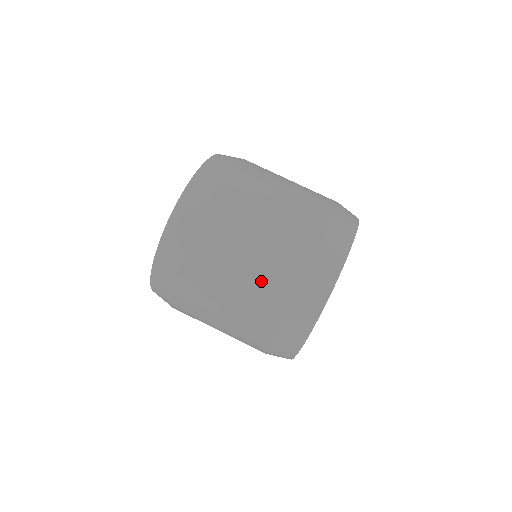
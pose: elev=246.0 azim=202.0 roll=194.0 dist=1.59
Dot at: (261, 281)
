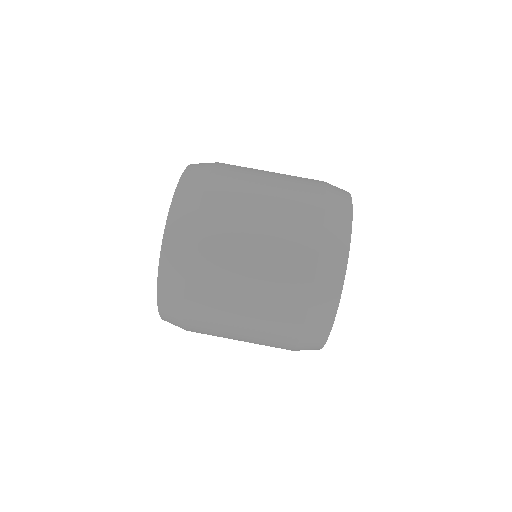
Dot at: (262, 335)
